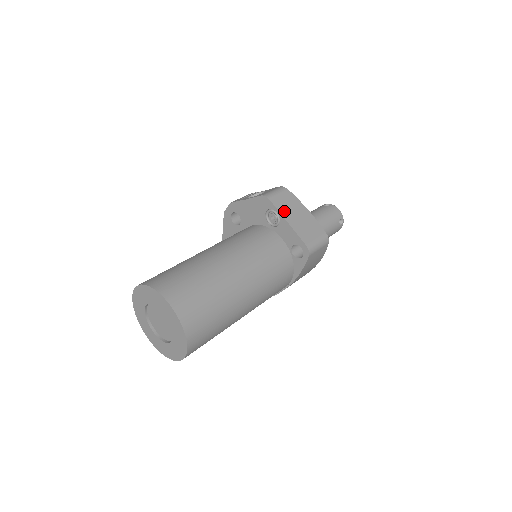
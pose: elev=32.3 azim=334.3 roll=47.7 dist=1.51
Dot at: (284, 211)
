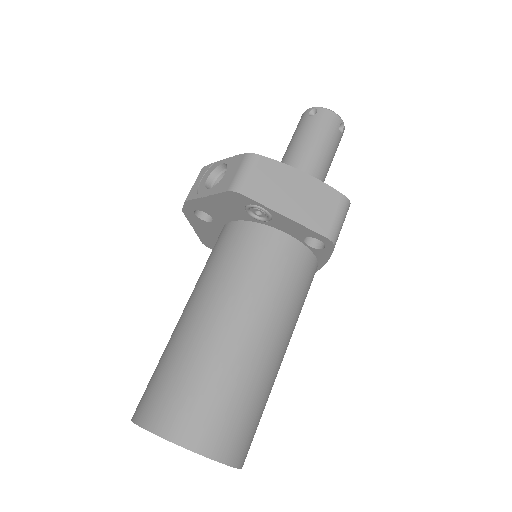
Dot at: (271, 200)
